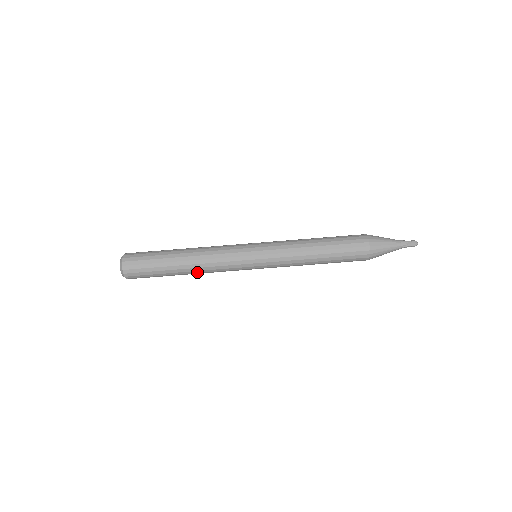
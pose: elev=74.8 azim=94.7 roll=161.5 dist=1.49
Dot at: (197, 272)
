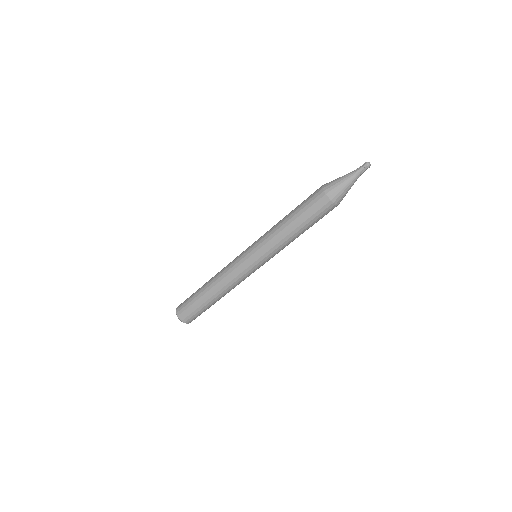
Dot at: occluded
